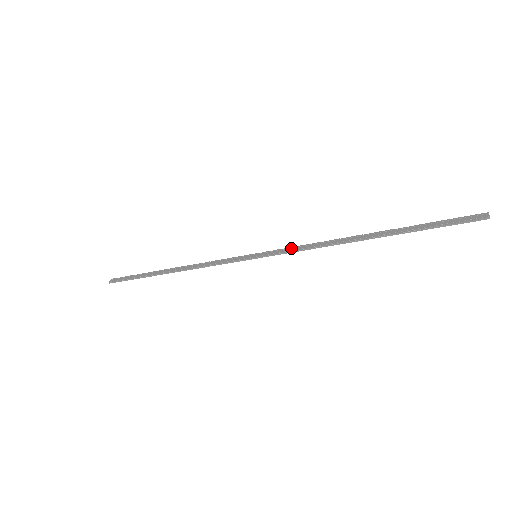
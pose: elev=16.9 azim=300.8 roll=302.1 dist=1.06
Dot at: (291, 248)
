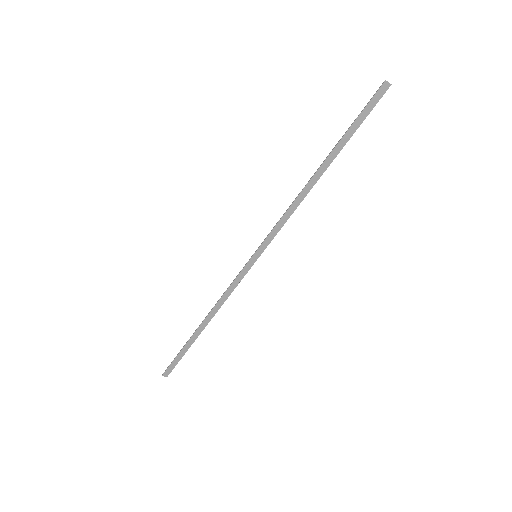
Dot at: (278, 229)
